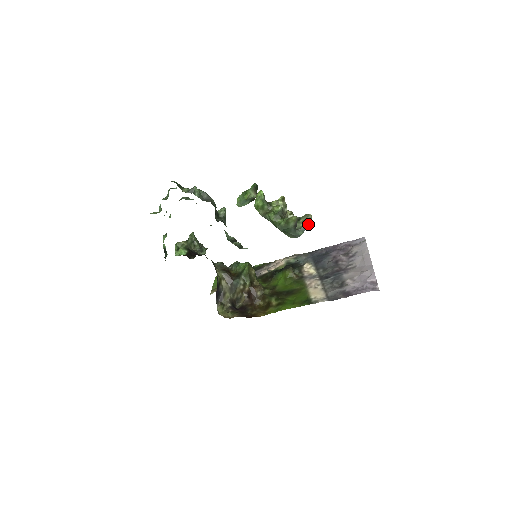
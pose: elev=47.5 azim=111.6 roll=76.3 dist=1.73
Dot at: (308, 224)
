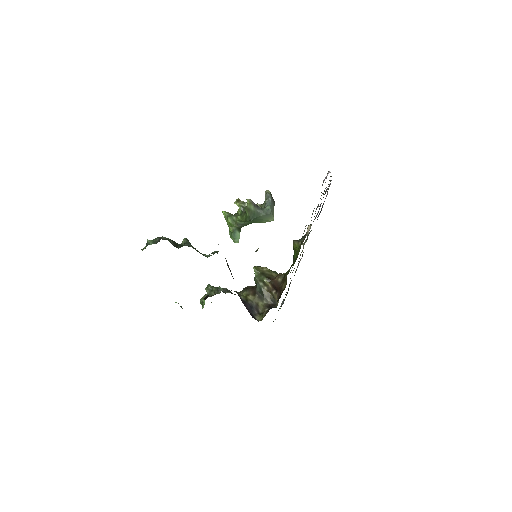
Dot at: (269, 197)
